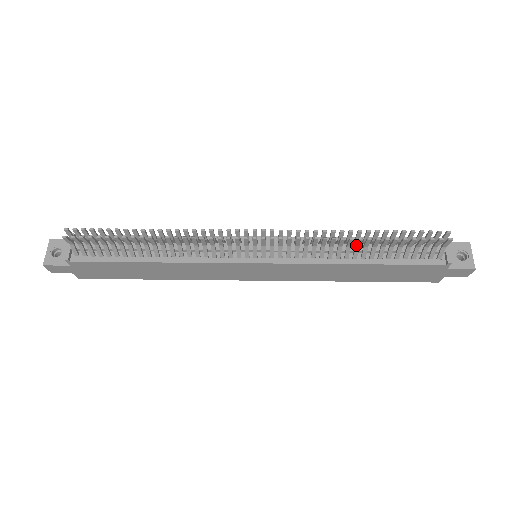
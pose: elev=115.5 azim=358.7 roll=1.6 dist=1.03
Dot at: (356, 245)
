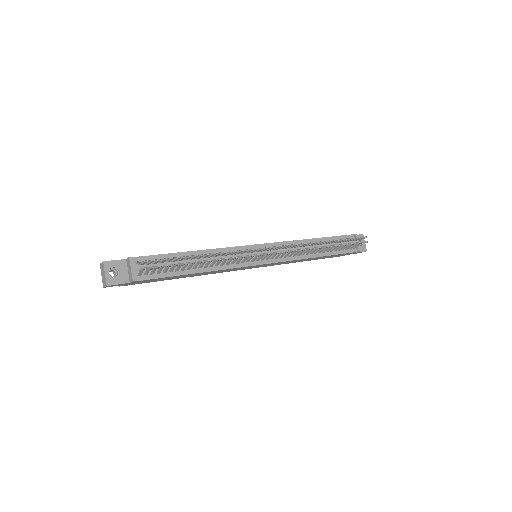
Dot at: (321, 248)
